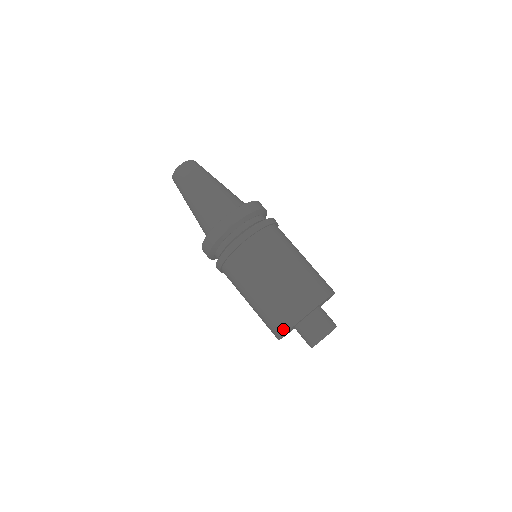
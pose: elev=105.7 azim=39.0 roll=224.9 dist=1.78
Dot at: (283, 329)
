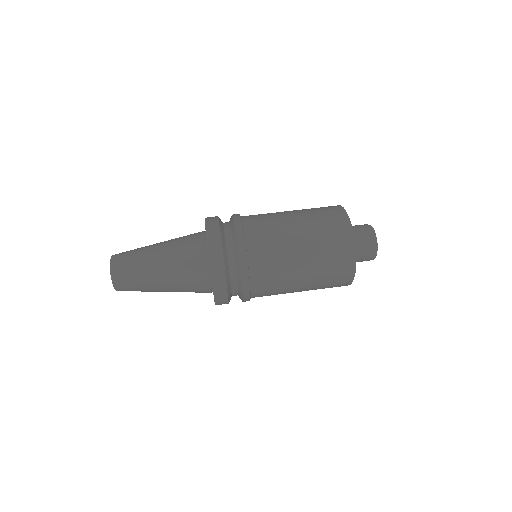
Dot at: (350, 274)
